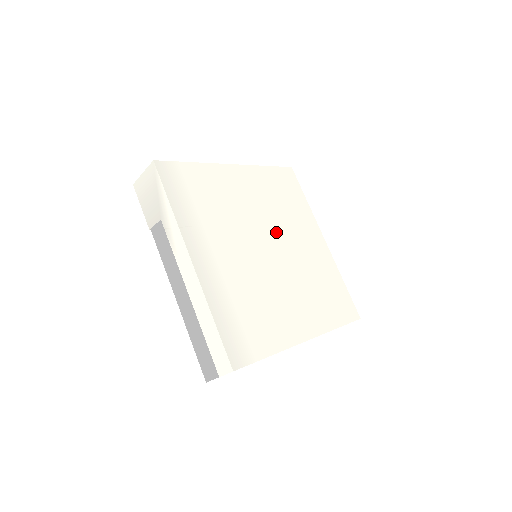
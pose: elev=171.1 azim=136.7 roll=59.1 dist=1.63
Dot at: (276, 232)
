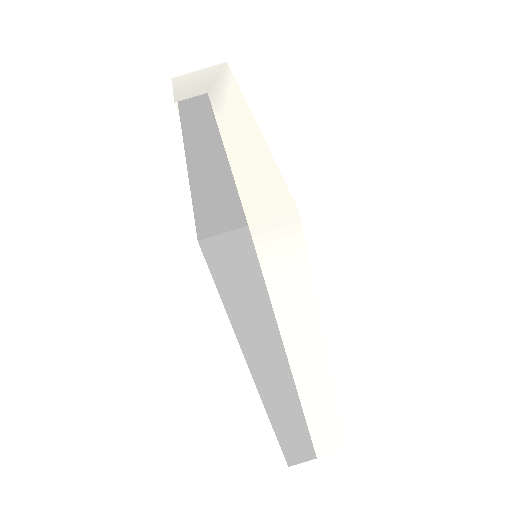
Dot at: occluded
